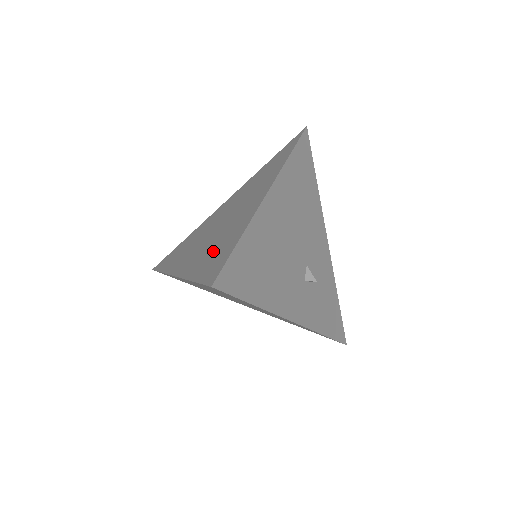
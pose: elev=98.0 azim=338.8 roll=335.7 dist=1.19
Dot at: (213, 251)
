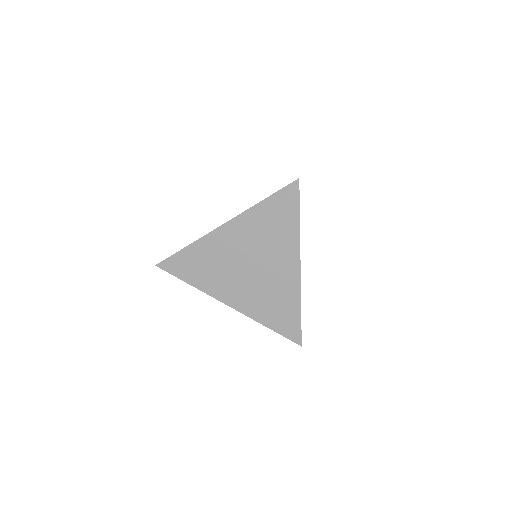
Dot at: (273, 308)
